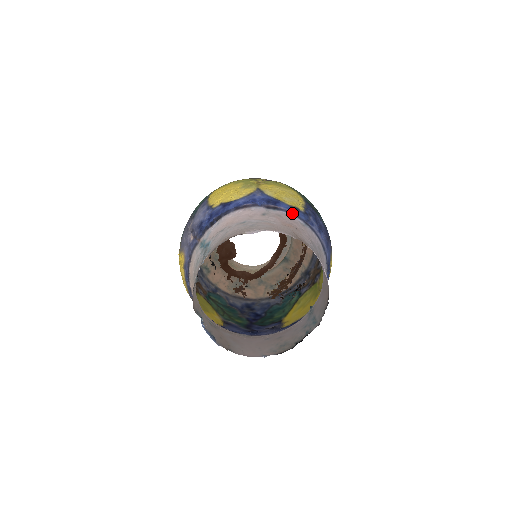
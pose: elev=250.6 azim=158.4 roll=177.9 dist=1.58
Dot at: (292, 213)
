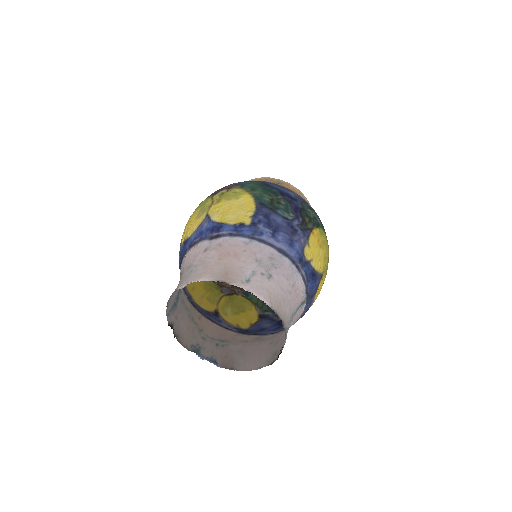
Dot at: (234, 234)
